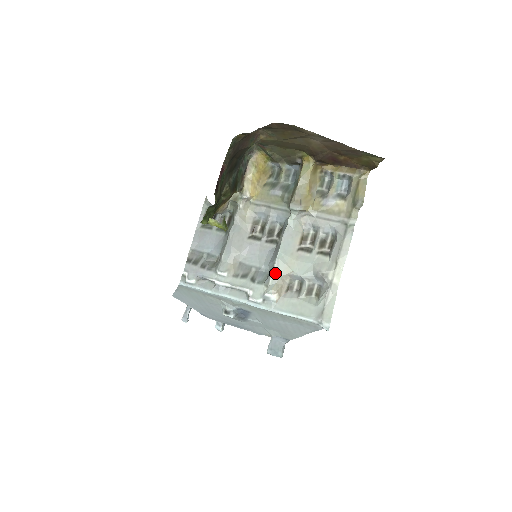
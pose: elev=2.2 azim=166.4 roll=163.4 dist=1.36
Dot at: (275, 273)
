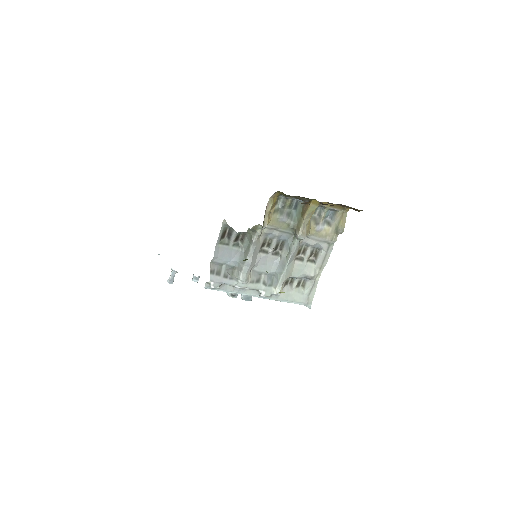
Dot at: (282, 280)
